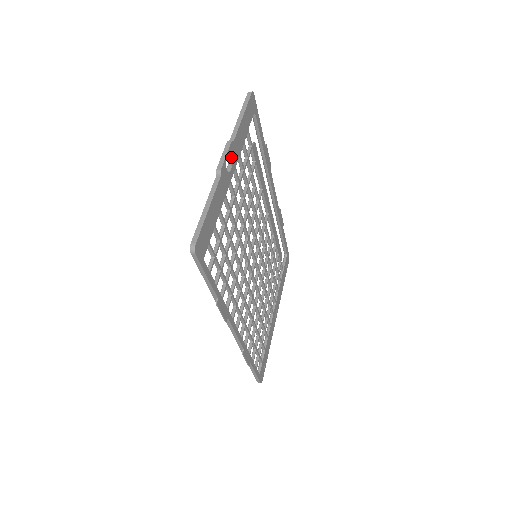
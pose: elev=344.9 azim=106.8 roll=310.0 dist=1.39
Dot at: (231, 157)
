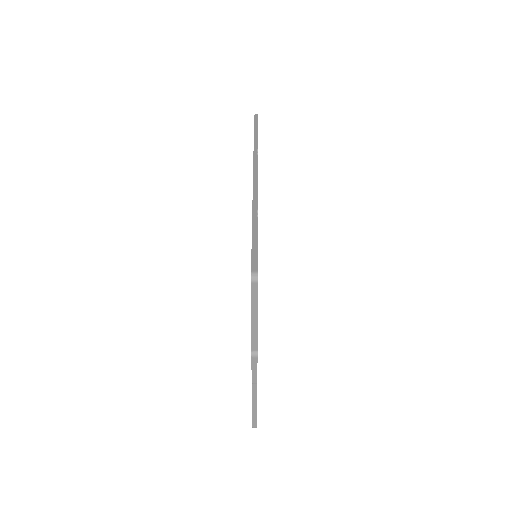
Dot at: occluded
